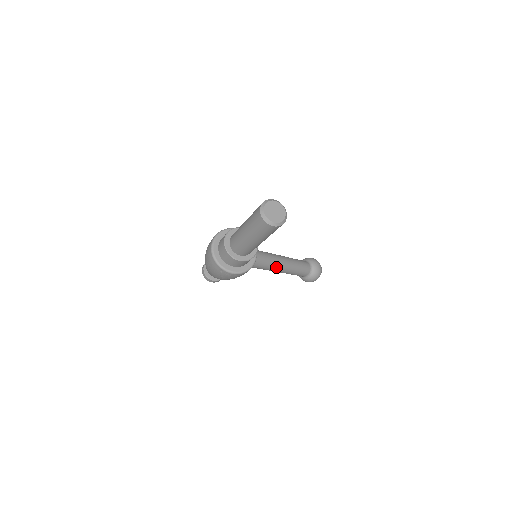
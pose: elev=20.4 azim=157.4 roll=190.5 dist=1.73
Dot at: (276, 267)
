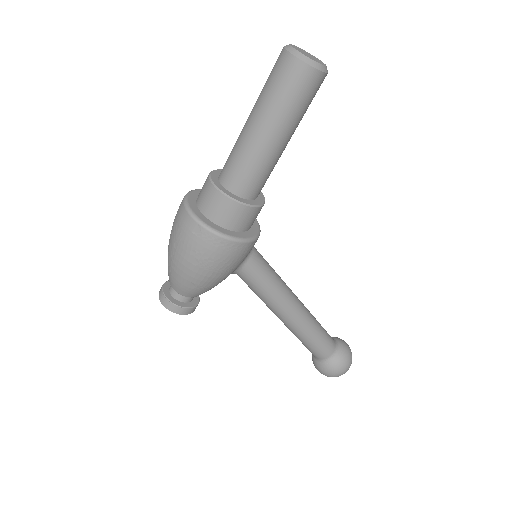
Dot at: (286, 299)
